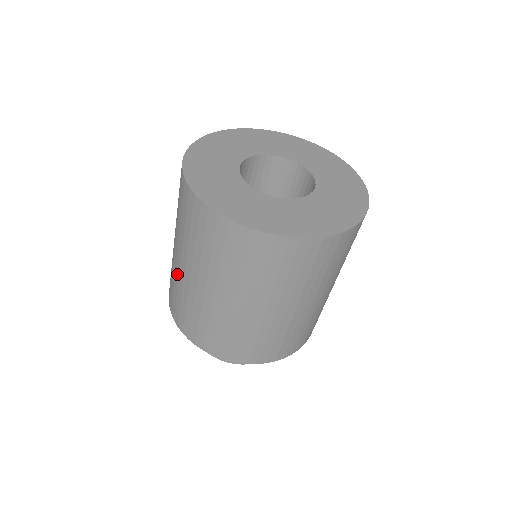
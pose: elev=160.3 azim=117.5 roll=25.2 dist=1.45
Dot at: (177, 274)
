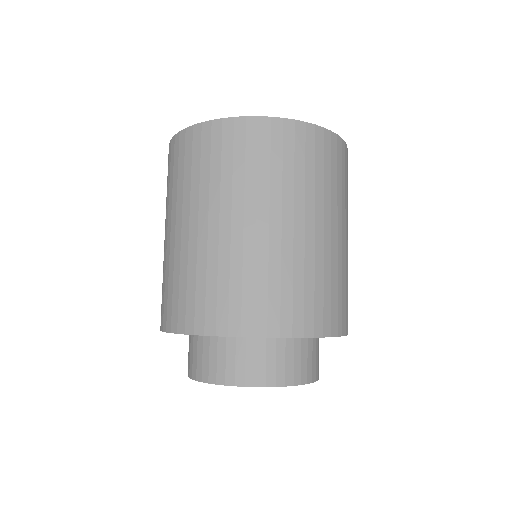
Dot at: (165, 256)
